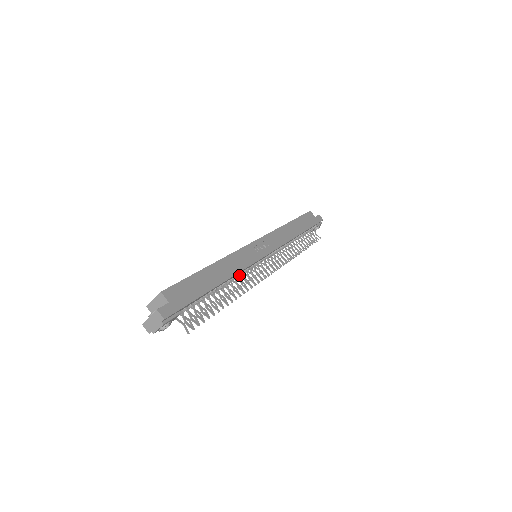
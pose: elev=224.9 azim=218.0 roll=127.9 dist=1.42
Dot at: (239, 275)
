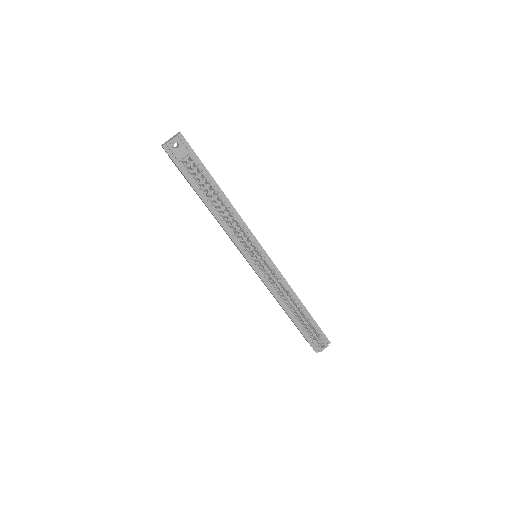
Dot at: (238, 223)
